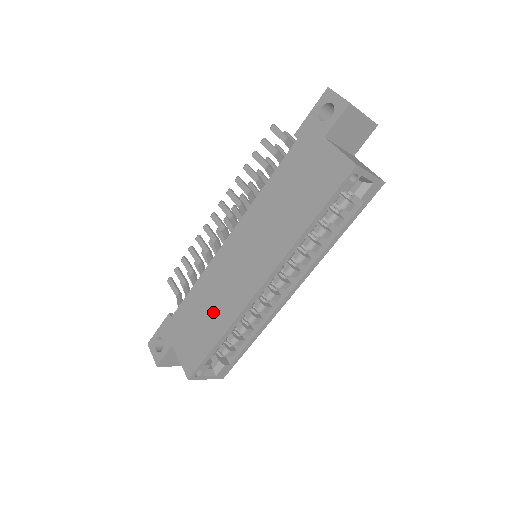
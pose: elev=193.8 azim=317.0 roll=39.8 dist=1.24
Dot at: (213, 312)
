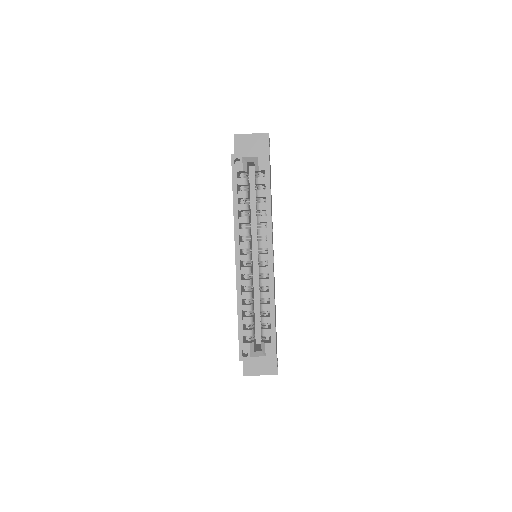
Dot at: occluded
